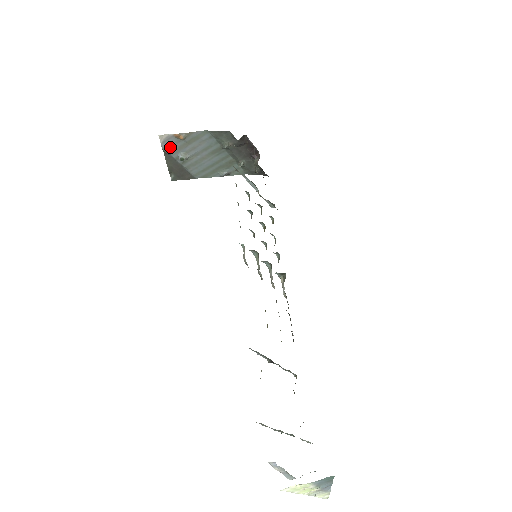
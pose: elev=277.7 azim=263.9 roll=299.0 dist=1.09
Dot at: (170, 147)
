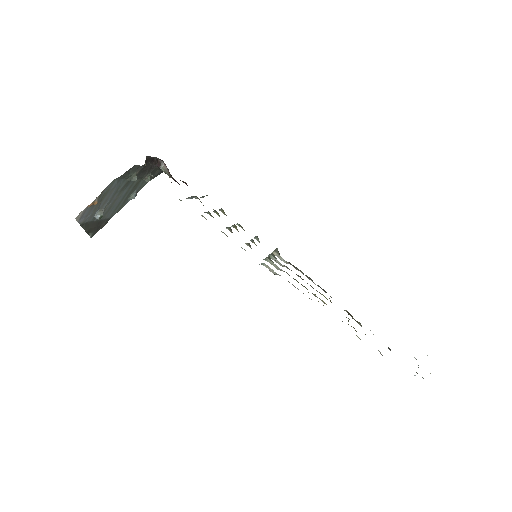
Dot at: (86, 217)
